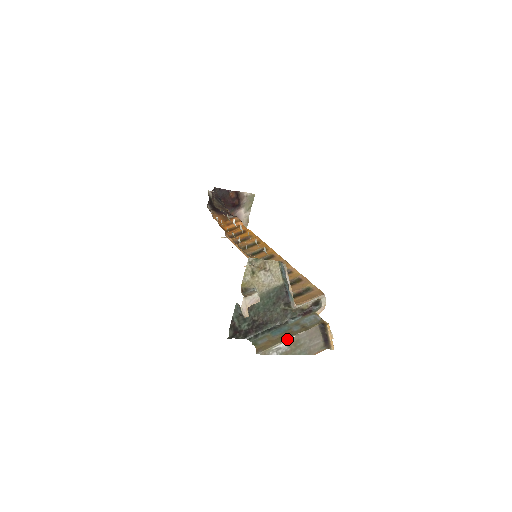
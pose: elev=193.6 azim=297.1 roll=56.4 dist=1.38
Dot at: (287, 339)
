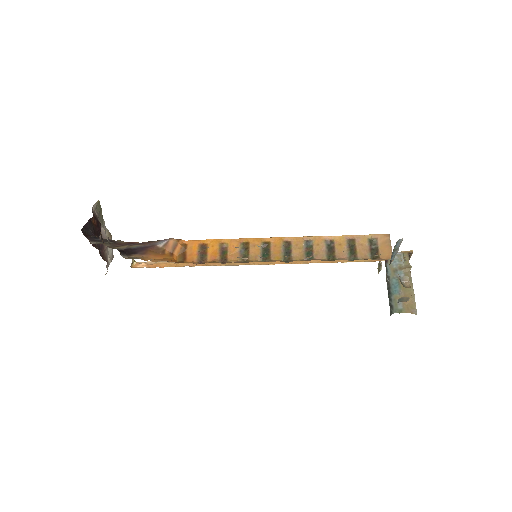
Dot at: (412, 286)
